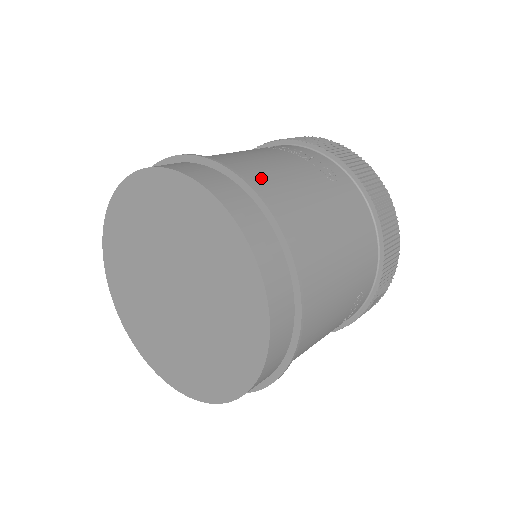
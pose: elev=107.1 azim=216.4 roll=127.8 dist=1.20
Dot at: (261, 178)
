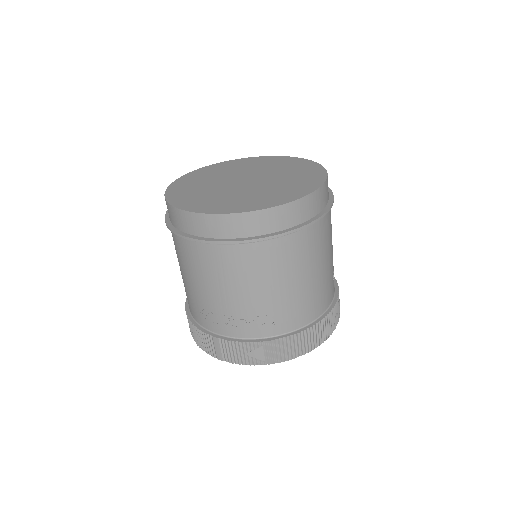
Dot at: occluded
